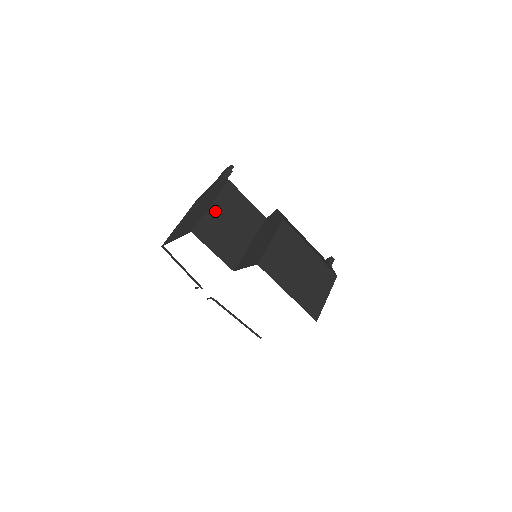
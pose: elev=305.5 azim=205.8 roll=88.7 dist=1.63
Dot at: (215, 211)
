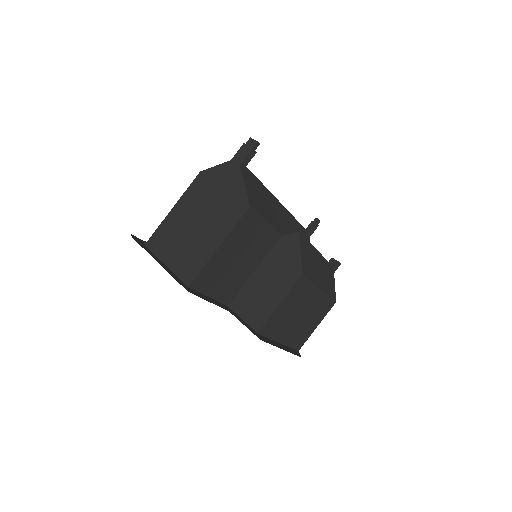
Dot at: (222, 252)
